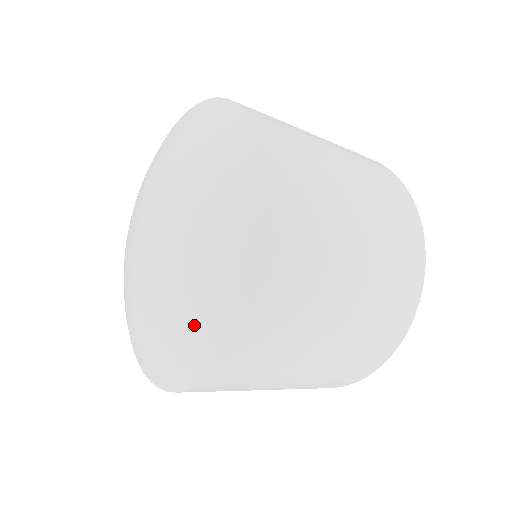
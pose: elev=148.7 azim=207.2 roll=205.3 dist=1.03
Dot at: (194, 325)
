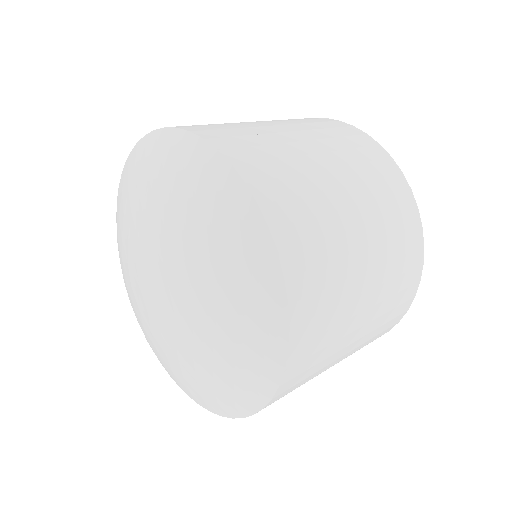
Dot at: (245, 317)
